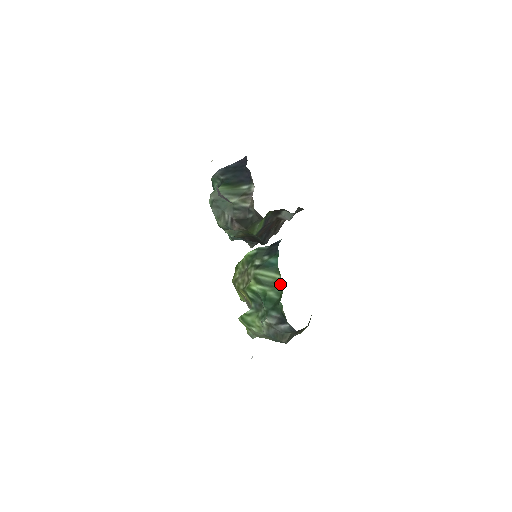
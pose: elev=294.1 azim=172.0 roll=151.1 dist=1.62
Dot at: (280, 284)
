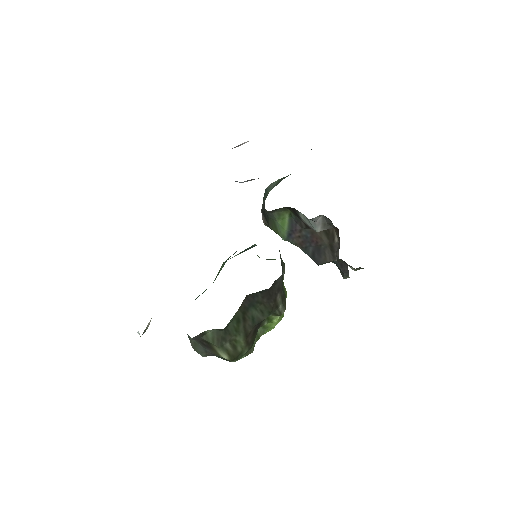
Dot at: occluded
